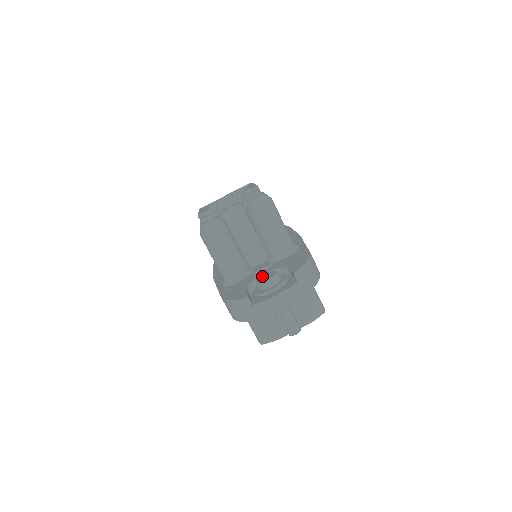
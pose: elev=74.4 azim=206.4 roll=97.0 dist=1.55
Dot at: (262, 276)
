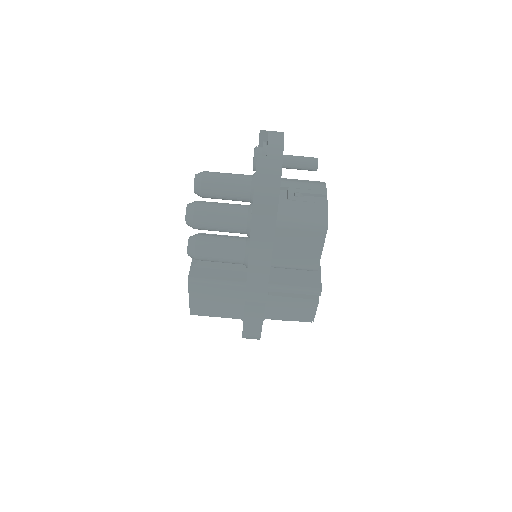
Dot at: occluded
